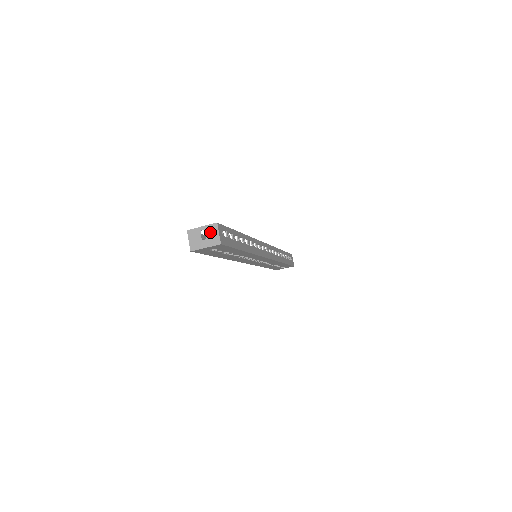
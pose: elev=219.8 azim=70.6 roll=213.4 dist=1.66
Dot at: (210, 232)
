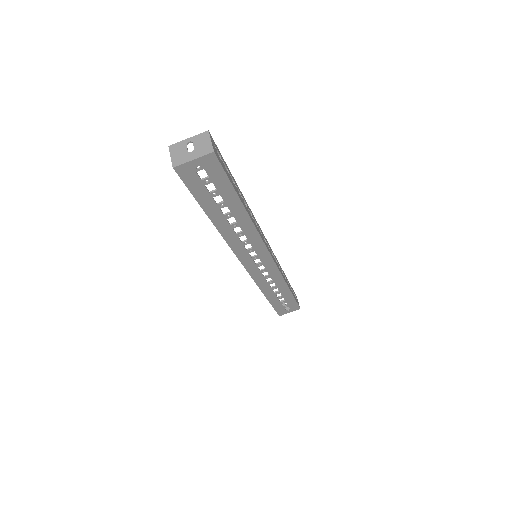
Dot at: (199, 142)
